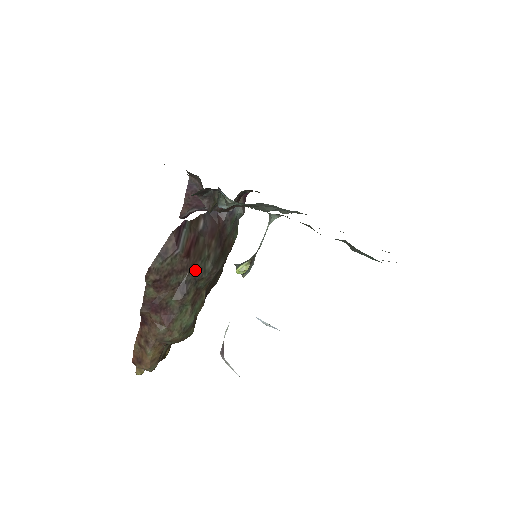
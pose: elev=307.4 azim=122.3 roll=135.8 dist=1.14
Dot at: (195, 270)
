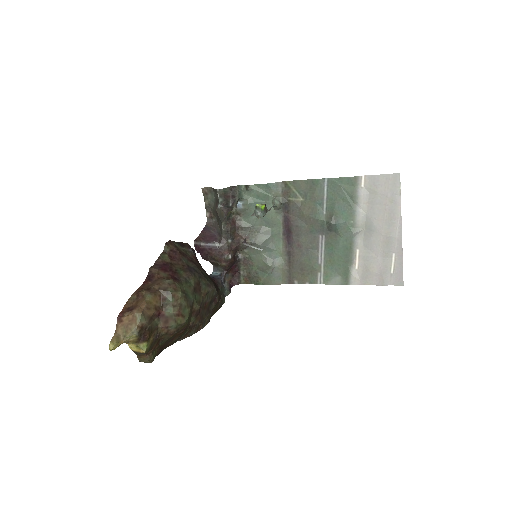
Dot at: (200, 271)
